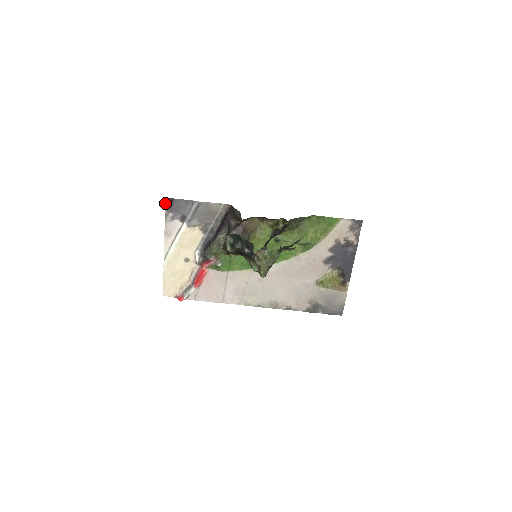
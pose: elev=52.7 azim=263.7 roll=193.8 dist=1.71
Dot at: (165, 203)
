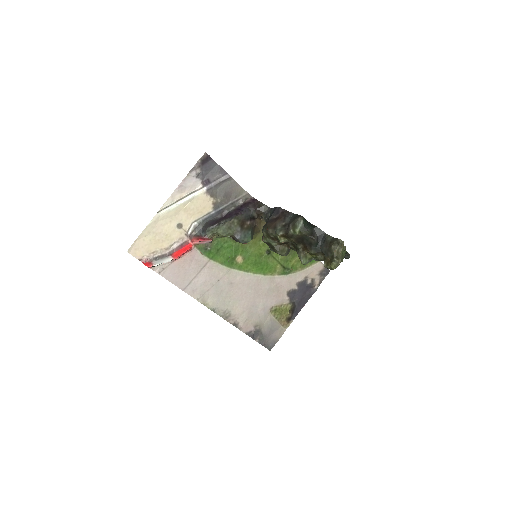
Dot at: (202, 156)
